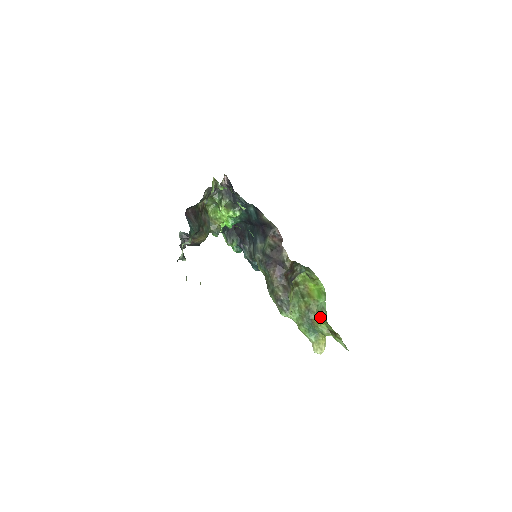
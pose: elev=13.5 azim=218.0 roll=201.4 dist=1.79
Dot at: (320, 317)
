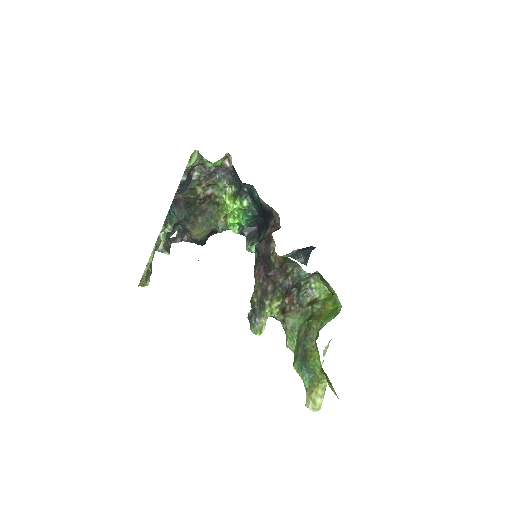
Dot at: (316, 347)
